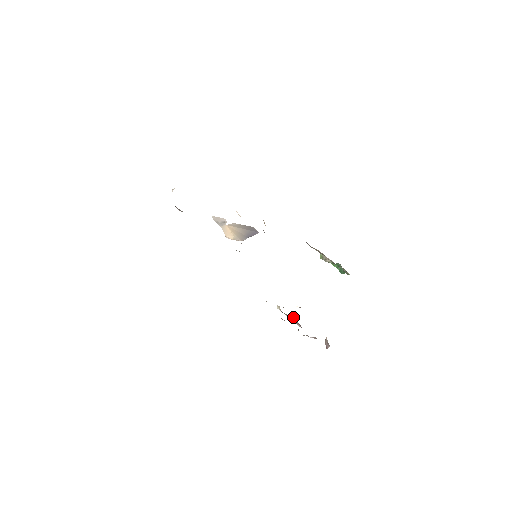
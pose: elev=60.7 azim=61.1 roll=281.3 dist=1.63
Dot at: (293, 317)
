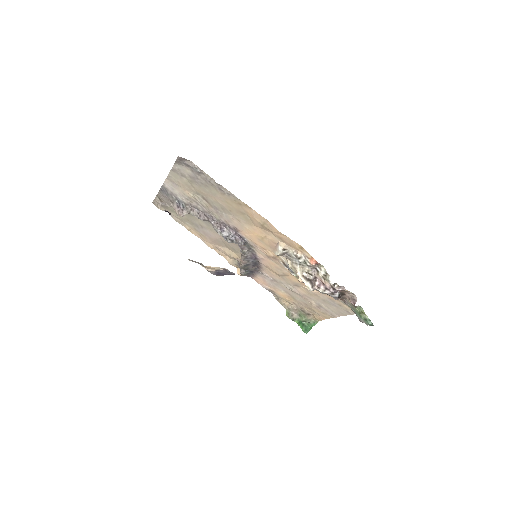
Dot at: (315, 280)
